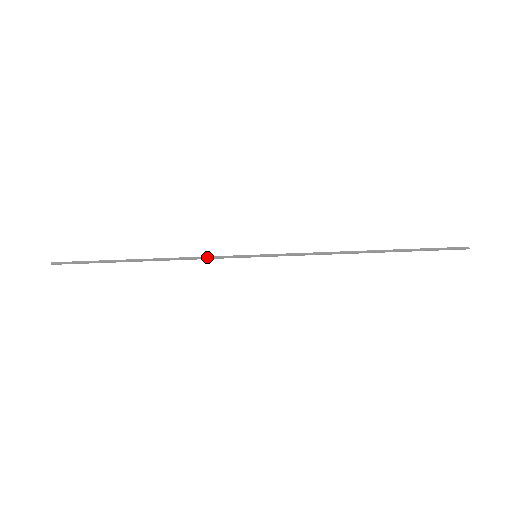
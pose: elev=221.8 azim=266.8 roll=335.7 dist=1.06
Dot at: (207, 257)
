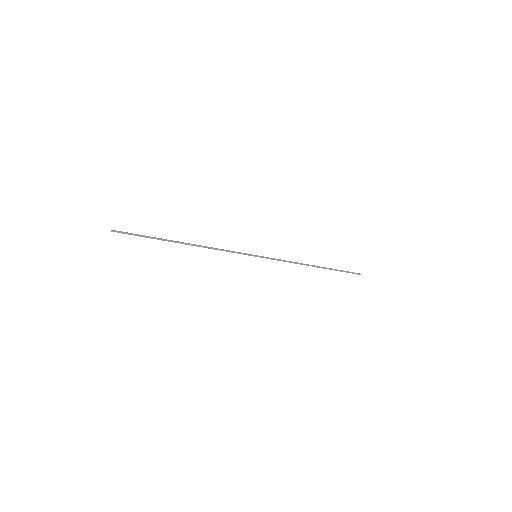
Dot at: (227, 251)
